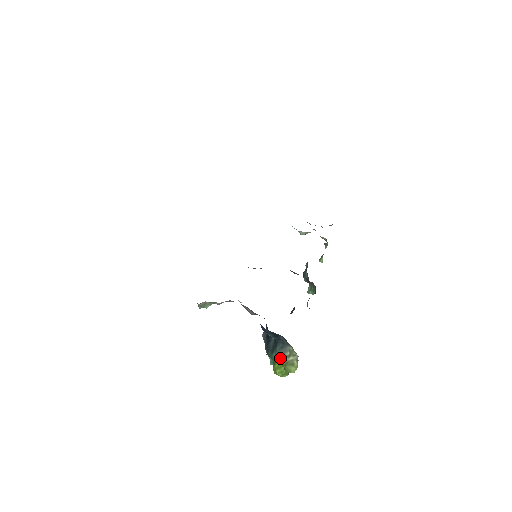
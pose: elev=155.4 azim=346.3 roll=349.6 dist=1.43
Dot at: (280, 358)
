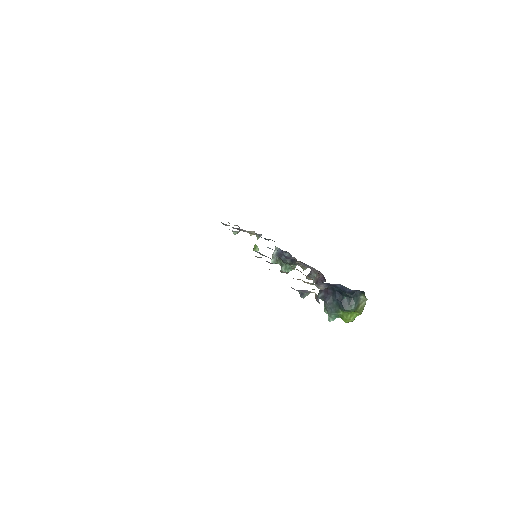
Dot at: (357, 307)
